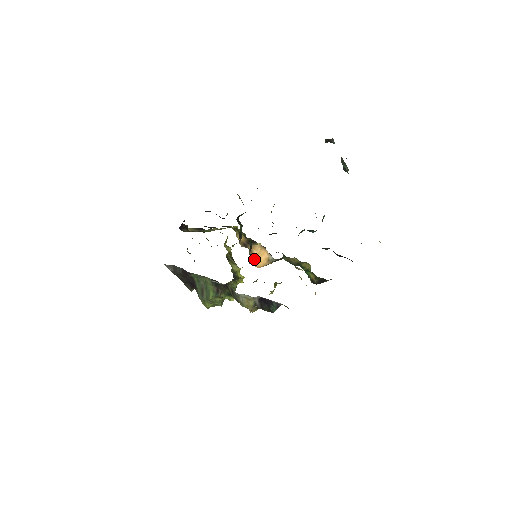
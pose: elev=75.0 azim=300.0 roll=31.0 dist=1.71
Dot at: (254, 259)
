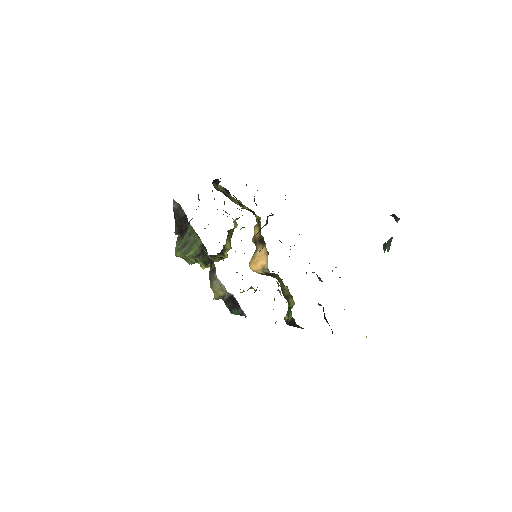
Dot at: (253, 259)
